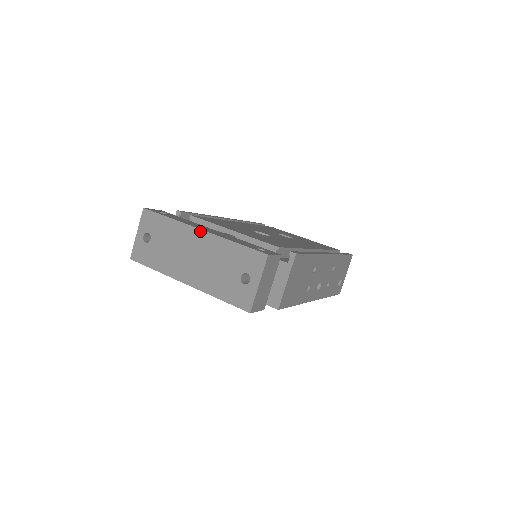
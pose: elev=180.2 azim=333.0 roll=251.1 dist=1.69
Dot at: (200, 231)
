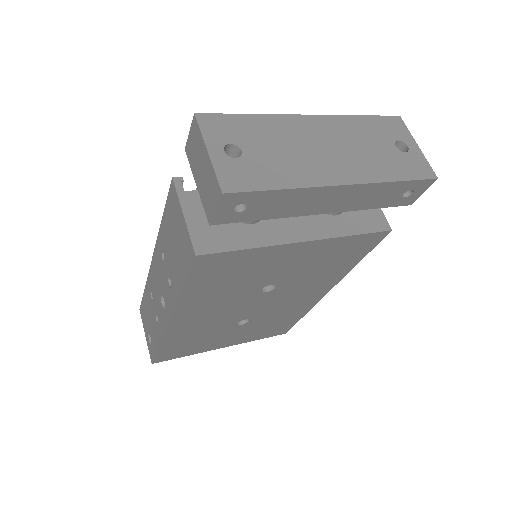
Dot at: (309, 116)
